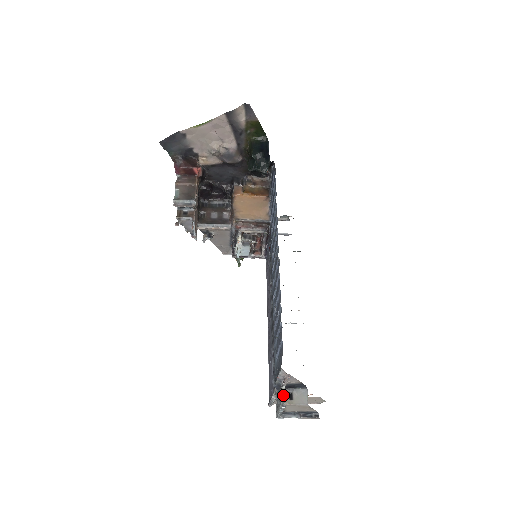
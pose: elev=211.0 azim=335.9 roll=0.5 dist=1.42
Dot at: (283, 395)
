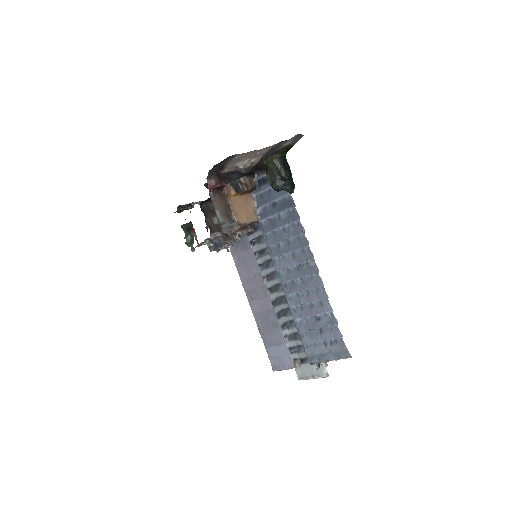
Dot at: (324, 368)
